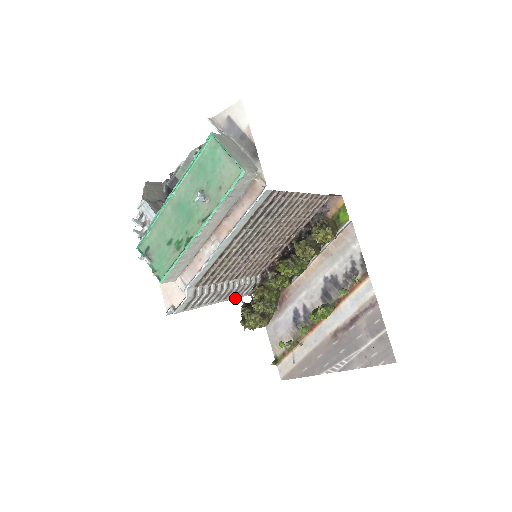
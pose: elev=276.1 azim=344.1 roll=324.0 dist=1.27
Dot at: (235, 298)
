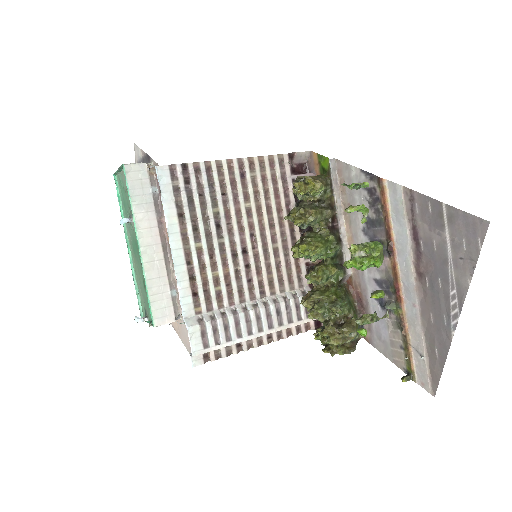
Dot at: (294, 326)
